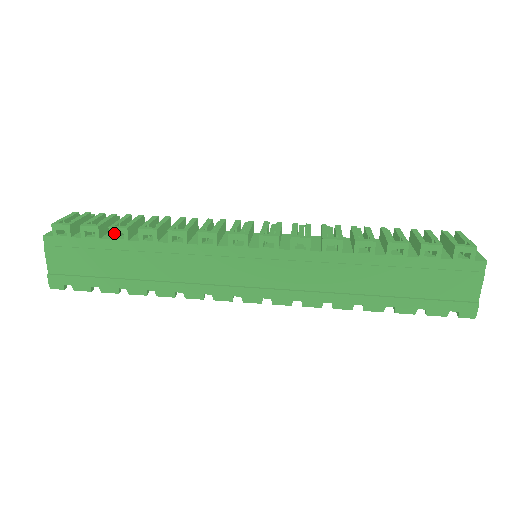
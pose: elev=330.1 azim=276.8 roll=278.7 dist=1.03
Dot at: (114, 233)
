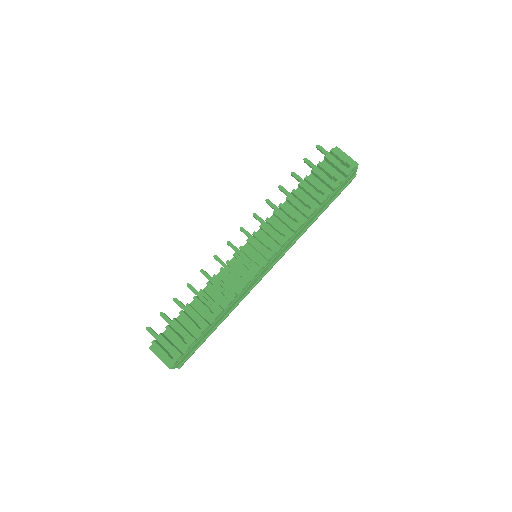
Dot at: (202, 331)
